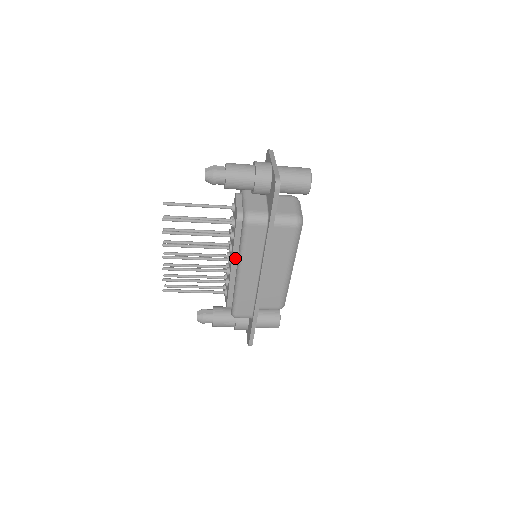
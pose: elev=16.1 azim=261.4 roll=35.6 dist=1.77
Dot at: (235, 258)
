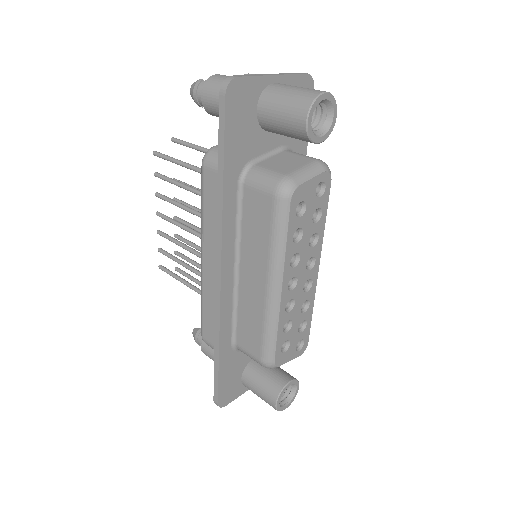
Dot at: occluded
